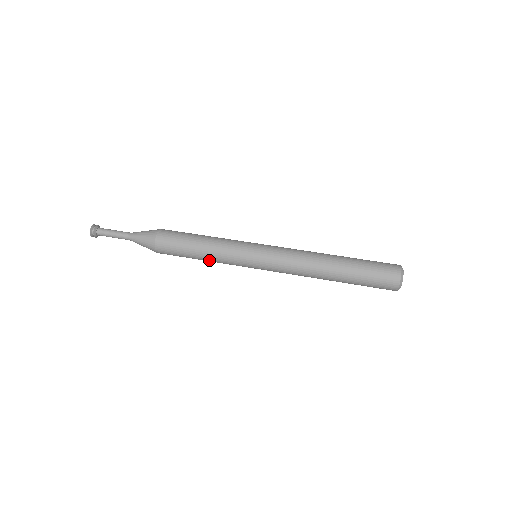
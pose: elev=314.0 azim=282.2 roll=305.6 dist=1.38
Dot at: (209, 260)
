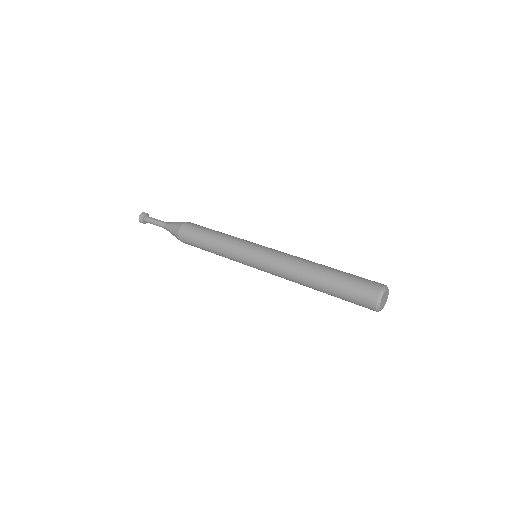
Dot at: (216, 253)
